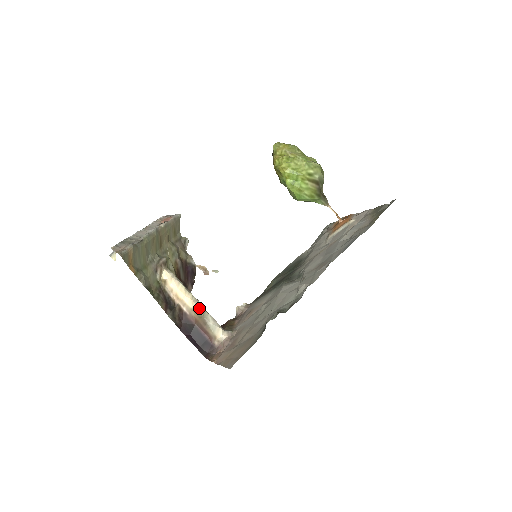
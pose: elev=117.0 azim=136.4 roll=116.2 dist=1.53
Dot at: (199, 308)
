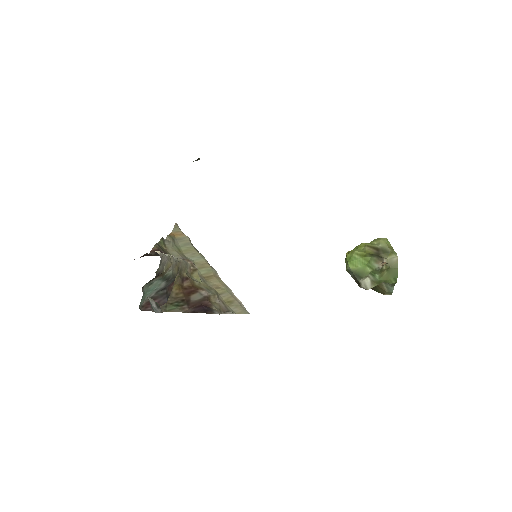
Dot at: (170, 255)
